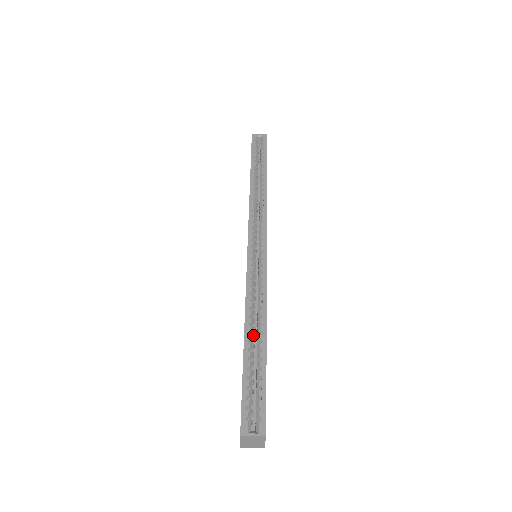
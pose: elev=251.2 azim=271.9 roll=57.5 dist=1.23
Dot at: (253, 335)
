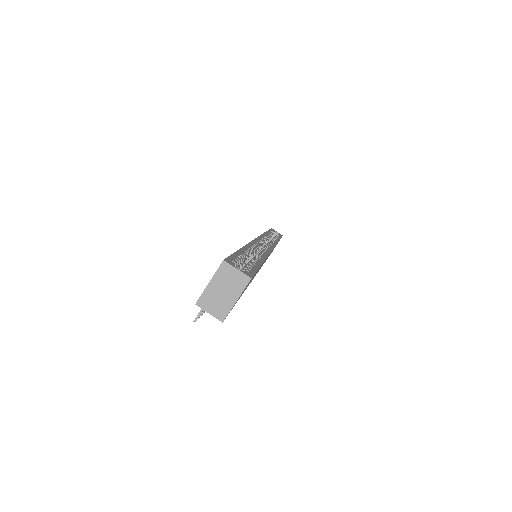
Dot at: (248, 258)
